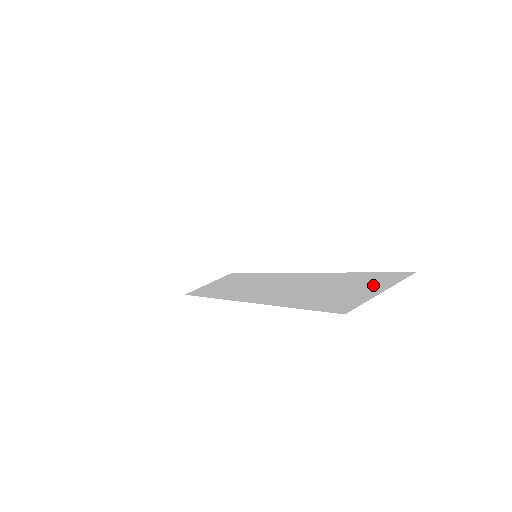
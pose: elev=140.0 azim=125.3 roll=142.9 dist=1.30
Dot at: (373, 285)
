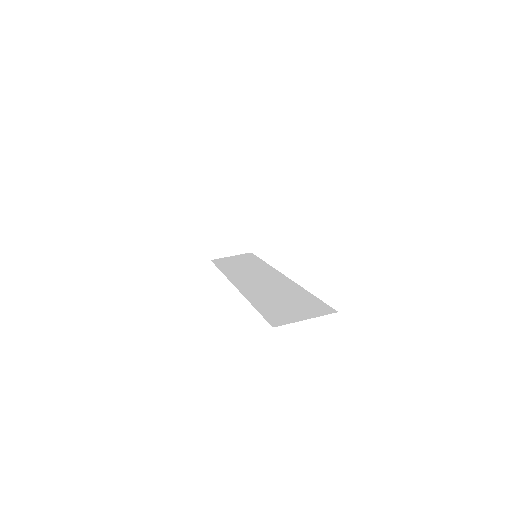
Dot at: (308, 311)
